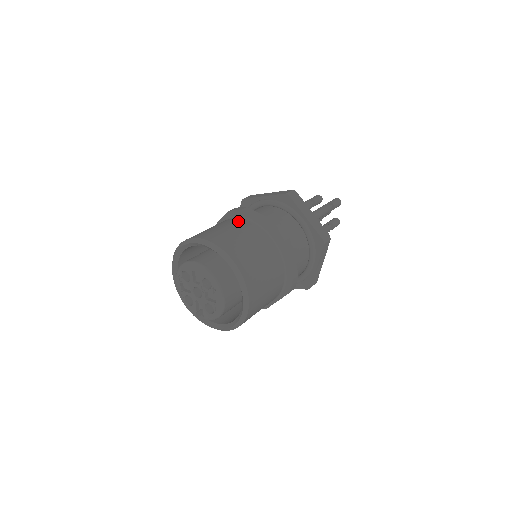
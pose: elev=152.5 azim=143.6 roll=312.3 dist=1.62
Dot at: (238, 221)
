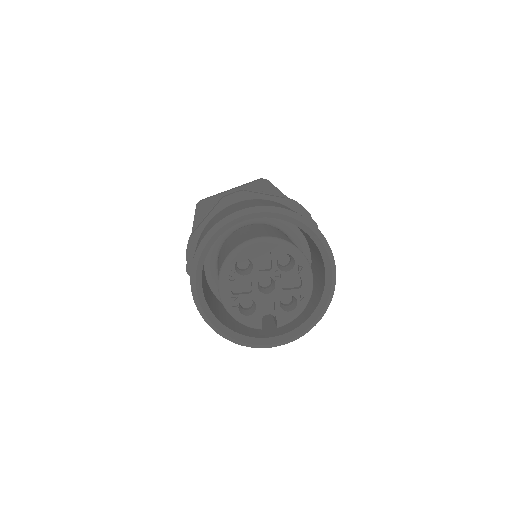
Dot at: (252, 200)
